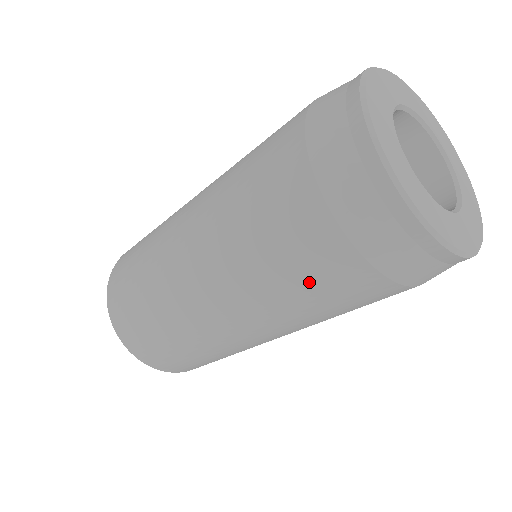
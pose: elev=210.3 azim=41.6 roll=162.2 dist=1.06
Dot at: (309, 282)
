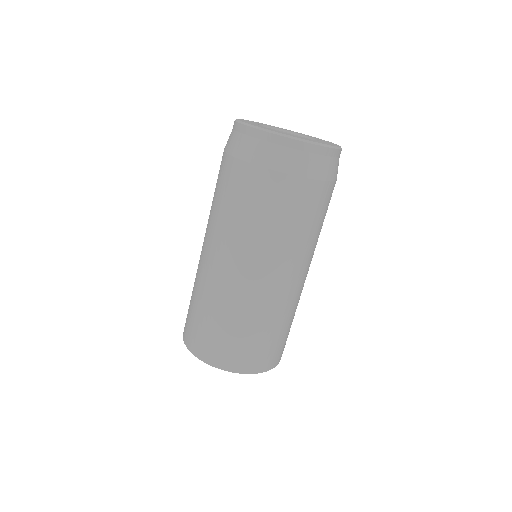
Dot at: (264, 207)
